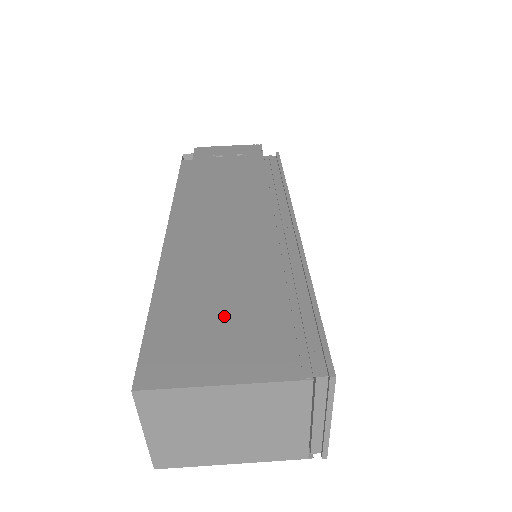
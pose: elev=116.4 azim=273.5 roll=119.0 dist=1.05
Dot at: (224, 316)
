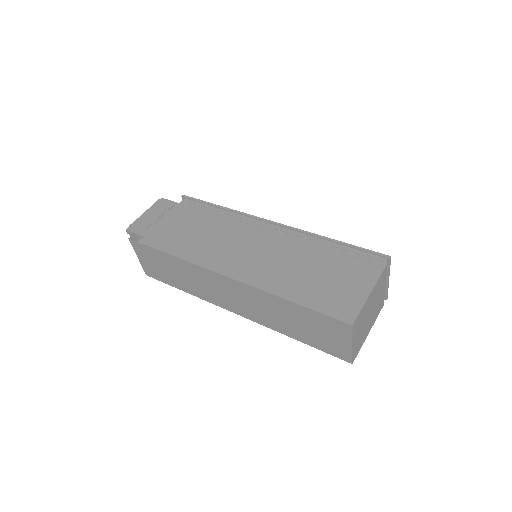
Dot at: (326, 277)
